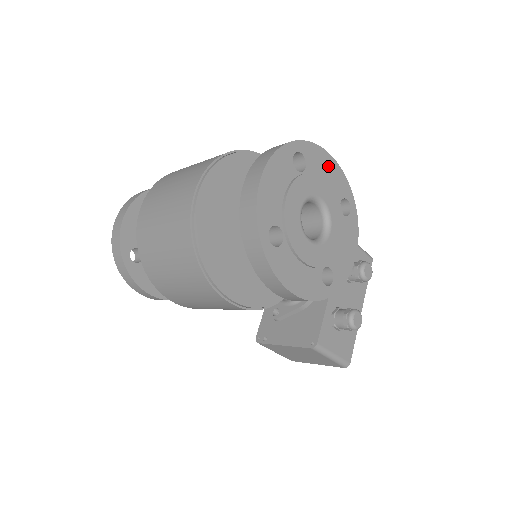
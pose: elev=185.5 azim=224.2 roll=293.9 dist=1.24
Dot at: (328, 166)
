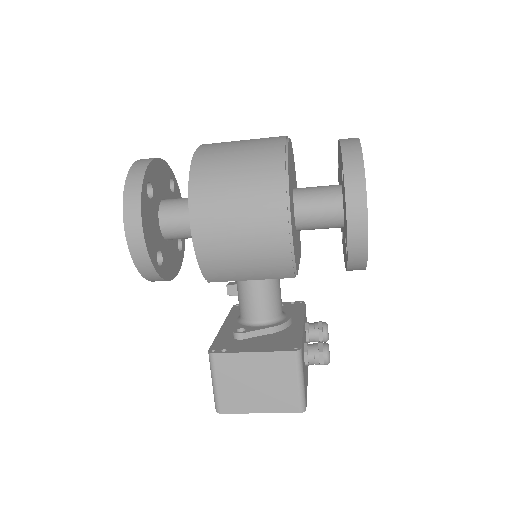
Dot at: occluded
